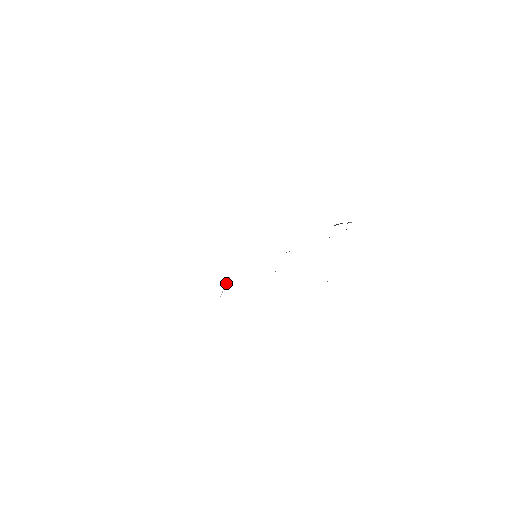
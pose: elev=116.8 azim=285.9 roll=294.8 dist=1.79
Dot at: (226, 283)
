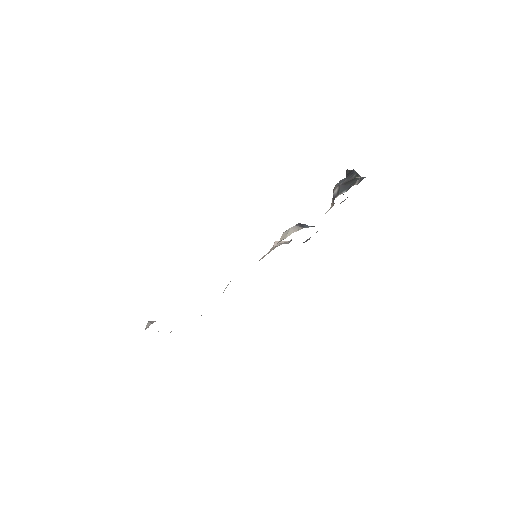
Dot at: (227, 285)
